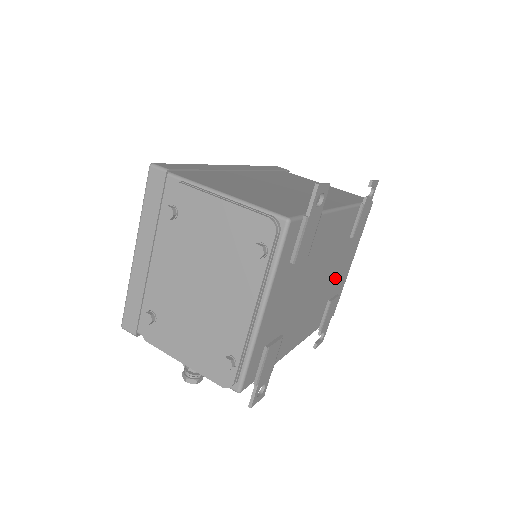
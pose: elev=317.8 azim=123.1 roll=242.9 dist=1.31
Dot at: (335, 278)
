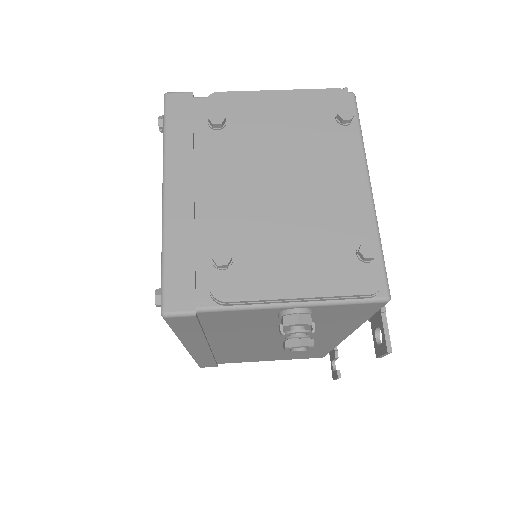
Dot at: occluded
